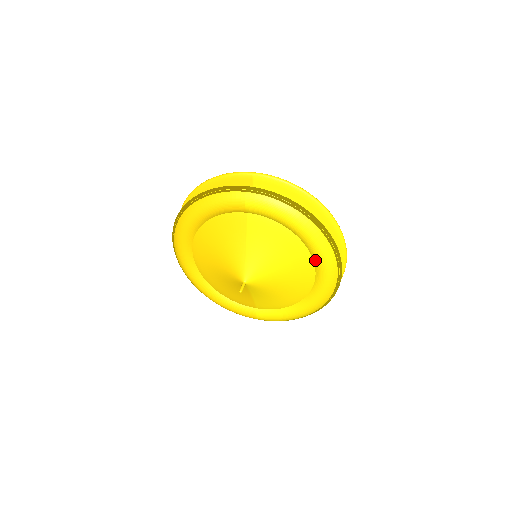
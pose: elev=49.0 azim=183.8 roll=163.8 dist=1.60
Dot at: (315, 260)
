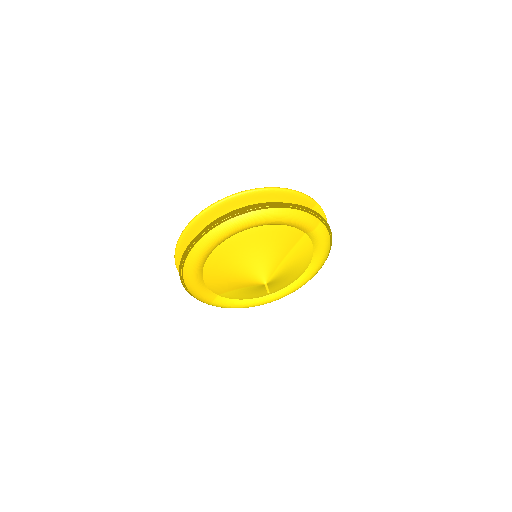
Dot at: (303, 277)
